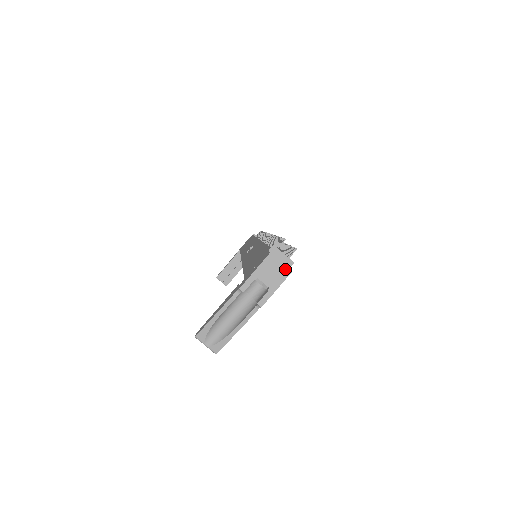
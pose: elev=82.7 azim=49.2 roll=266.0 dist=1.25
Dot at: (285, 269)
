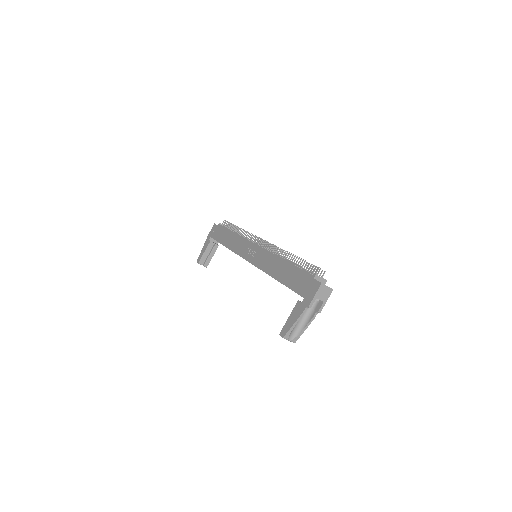
Dot at: (330, 289)
